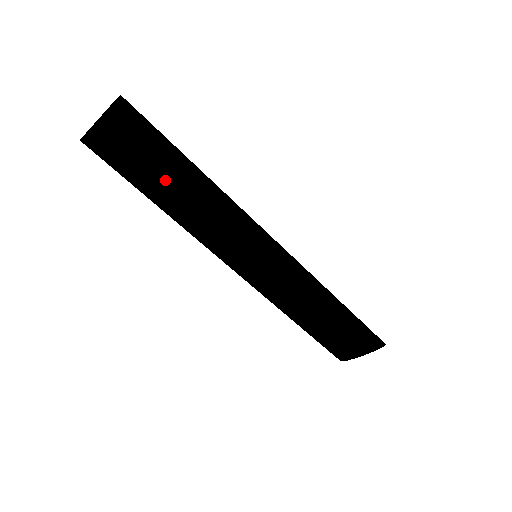
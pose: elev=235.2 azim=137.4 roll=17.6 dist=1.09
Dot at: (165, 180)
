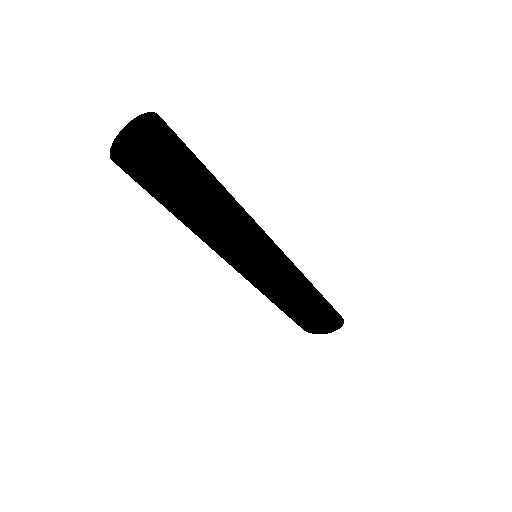
Dot at: (183, 212)
